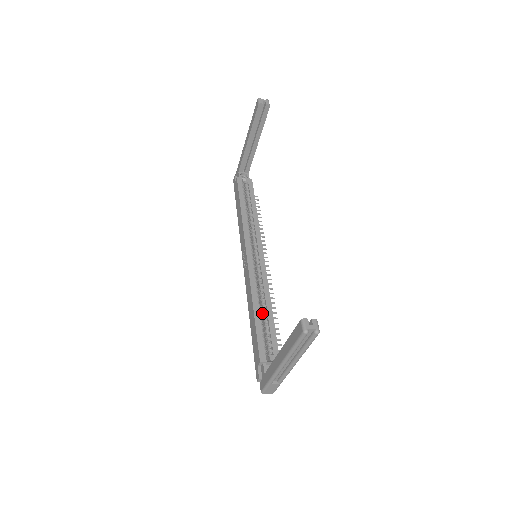
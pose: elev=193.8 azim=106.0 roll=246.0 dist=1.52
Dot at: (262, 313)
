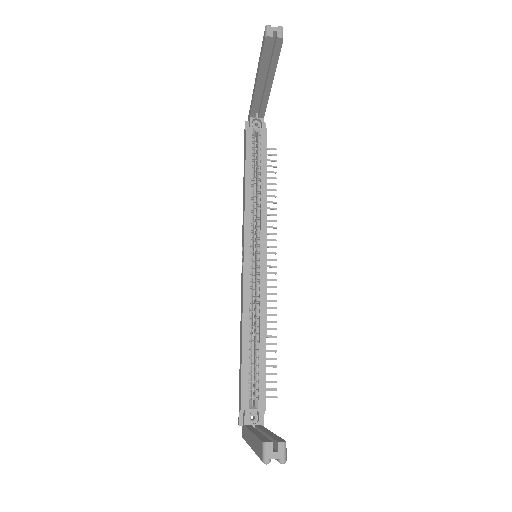
Dot at: (254, 338)
